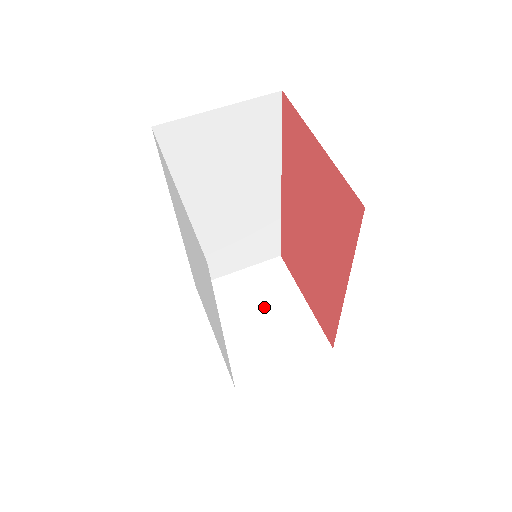
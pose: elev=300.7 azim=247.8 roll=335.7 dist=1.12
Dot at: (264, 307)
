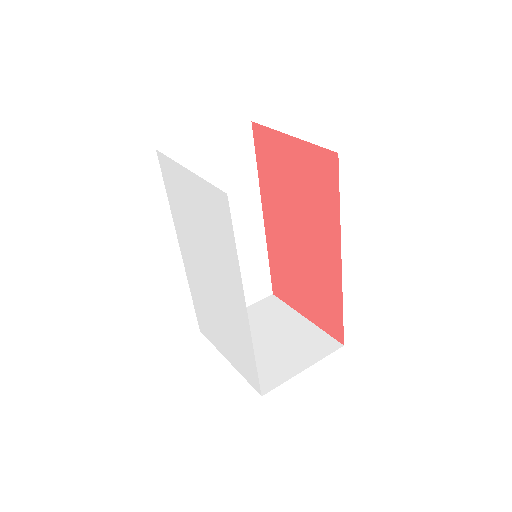
Dot at: (270, 331)
